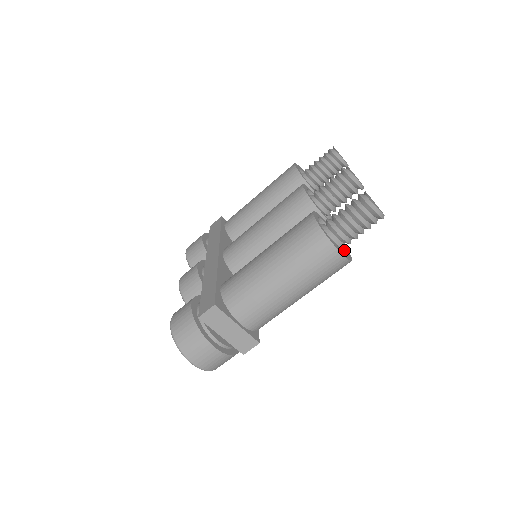
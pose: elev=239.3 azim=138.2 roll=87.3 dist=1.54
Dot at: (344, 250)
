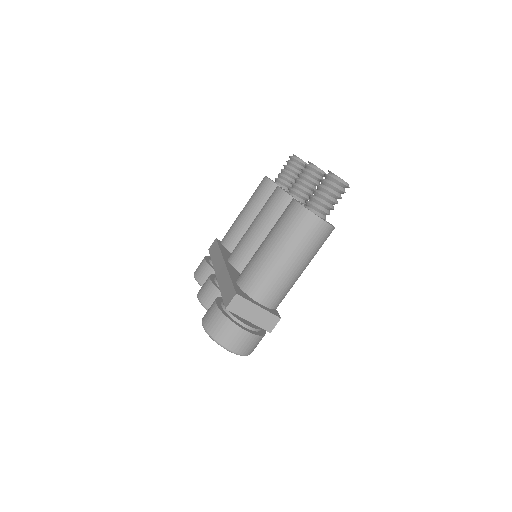
Dot at: occluded
